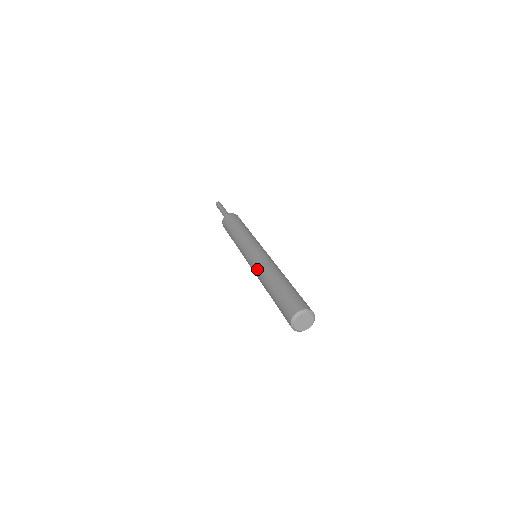
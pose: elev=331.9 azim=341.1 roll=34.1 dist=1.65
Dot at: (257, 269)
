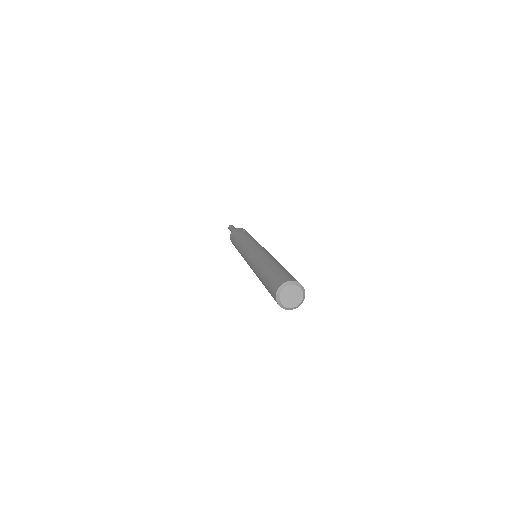
Dot at: (251, 267)
